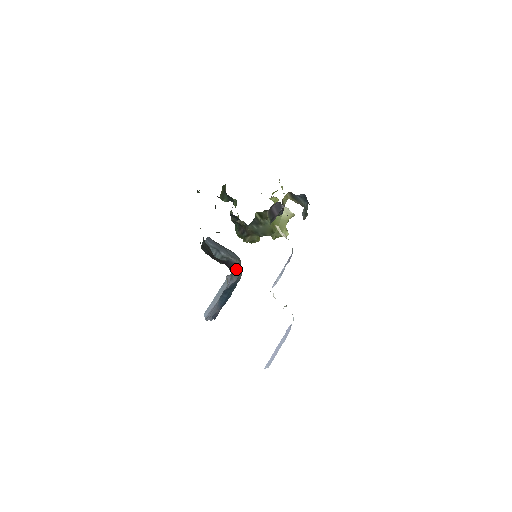
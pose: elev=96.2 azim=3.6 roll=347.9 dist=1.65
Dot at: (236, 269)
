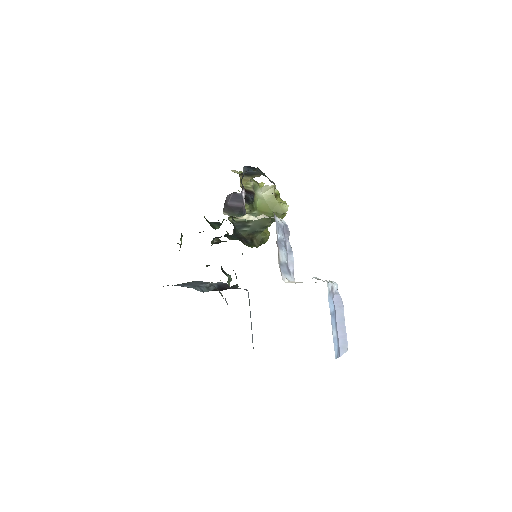
Dot at: occluded
